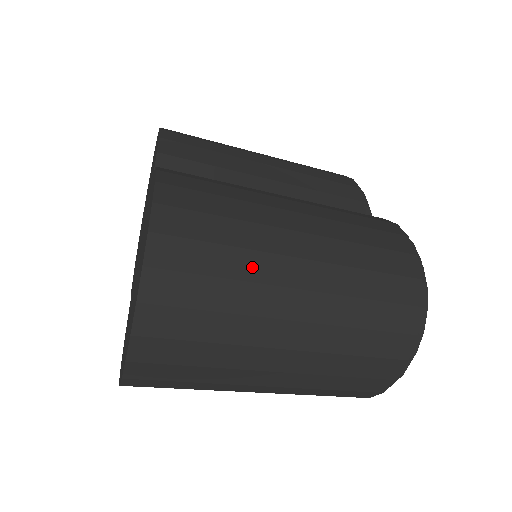
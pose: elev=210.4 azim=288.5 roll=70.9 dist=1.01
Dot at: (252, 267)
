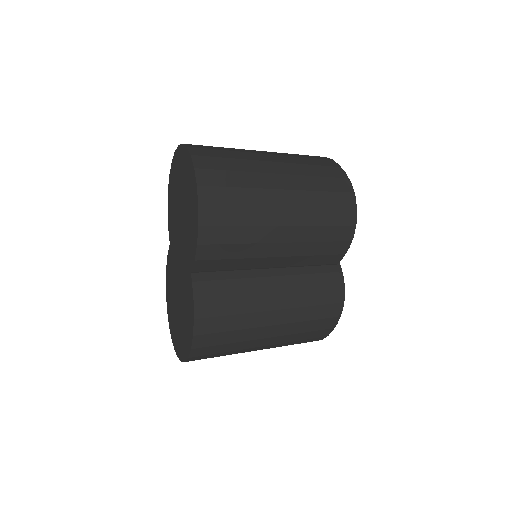
Dot at: (237, 352)
